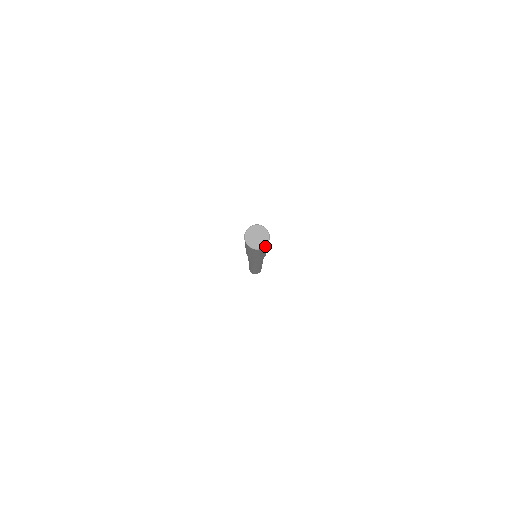
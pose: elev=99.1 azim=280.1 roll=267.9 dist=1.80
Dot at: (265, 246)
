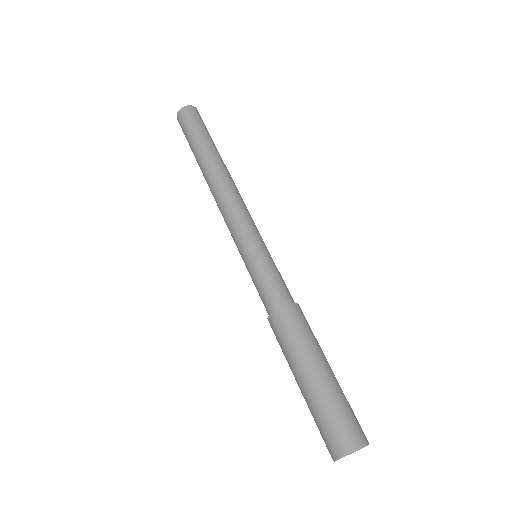
Dot at: occluded
